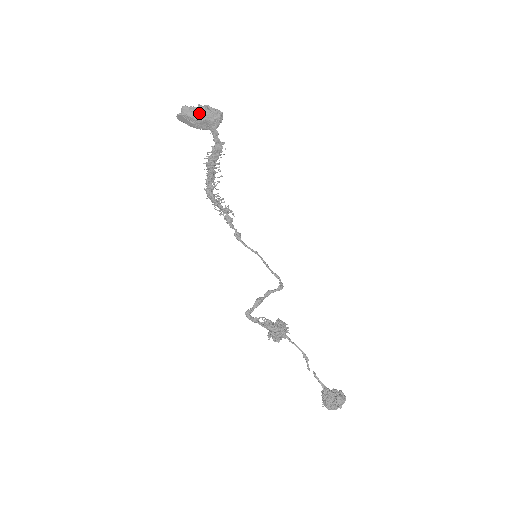
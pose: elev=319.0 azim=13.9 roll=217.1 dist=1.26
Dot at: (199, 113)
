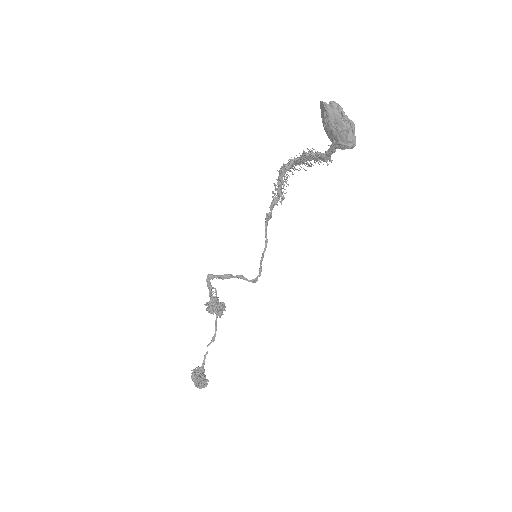
Dot at: (338, 125)
